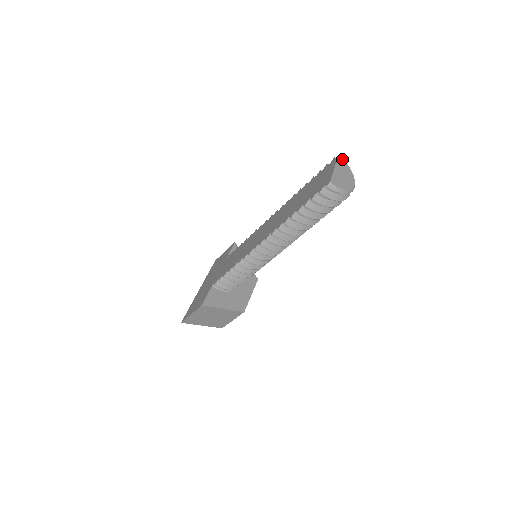
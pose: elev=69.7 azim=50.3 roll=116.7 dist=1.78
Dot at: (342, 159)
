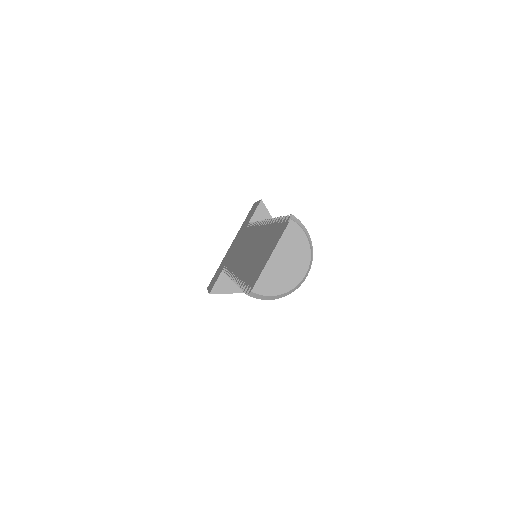
Dot at: (295, 227)
